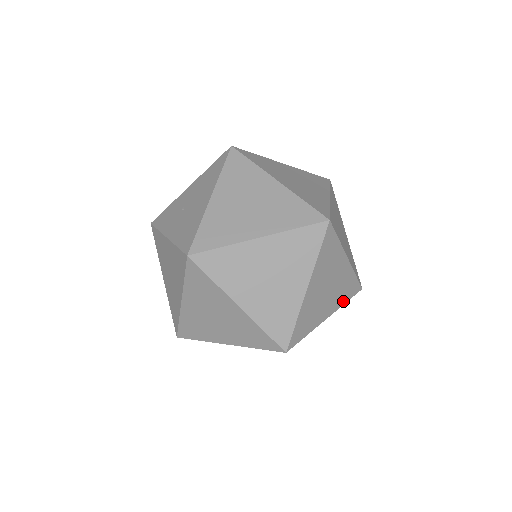
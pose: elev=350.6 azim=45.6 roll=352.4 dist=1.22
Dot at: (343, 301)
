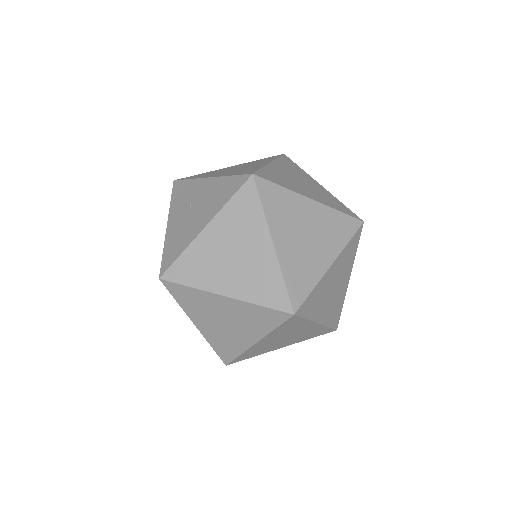
Dot at: (307, 338)
